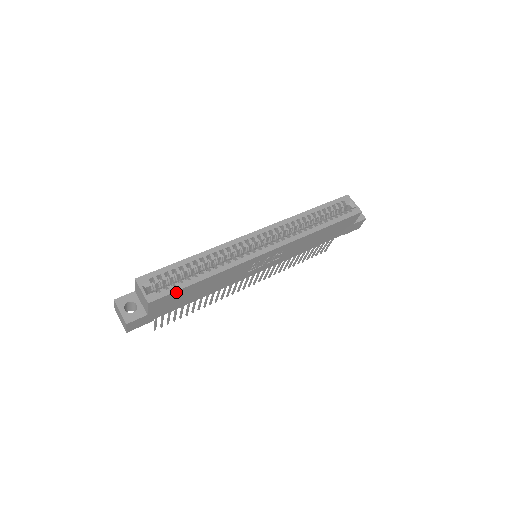
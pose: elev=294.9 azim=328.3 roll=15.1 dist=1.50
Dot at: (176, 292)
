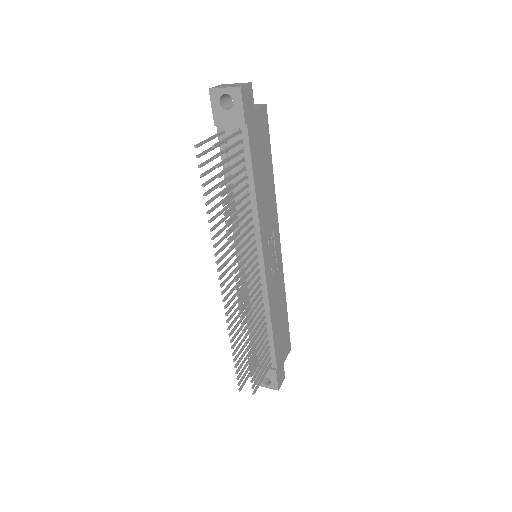
Dot at: (268, 137)
